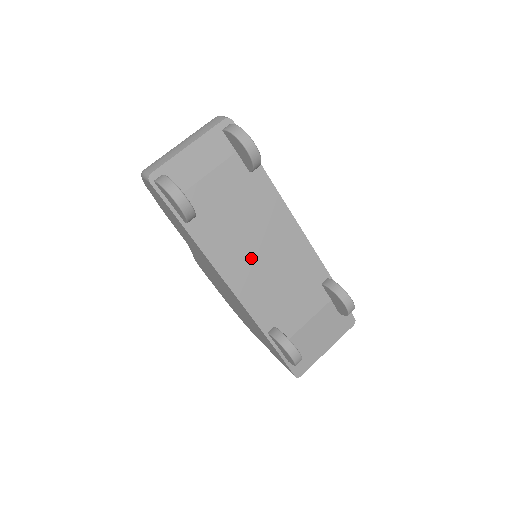
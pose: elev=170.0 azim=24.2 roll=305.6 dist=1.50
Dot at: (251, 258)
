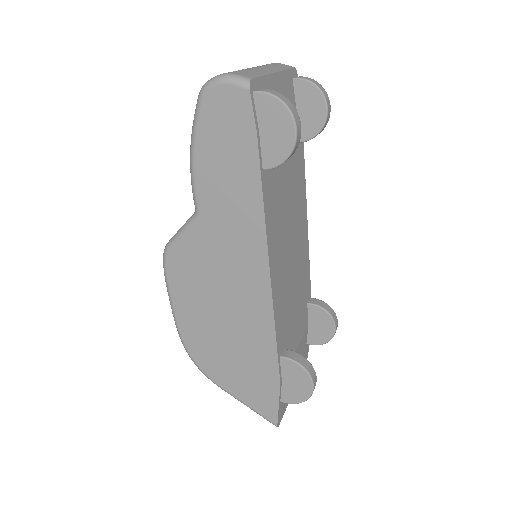
Dot at: (285, 249)
